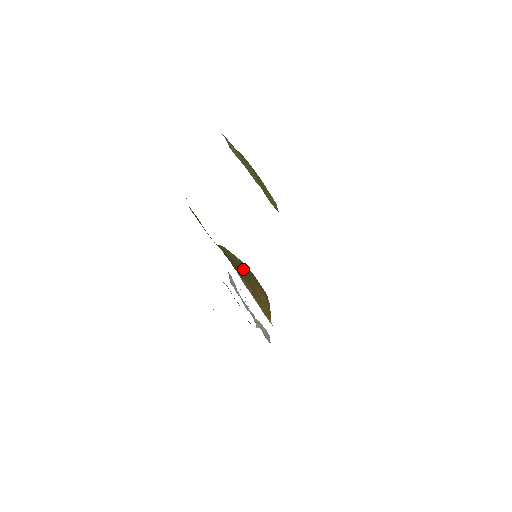
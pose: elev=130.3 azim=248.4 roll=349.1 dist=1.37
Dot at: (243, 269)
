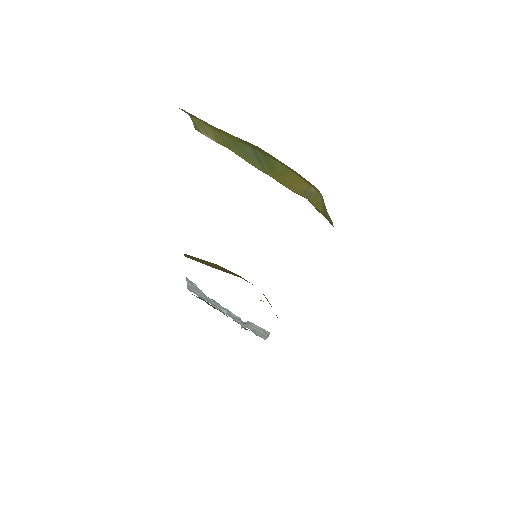
Dot at: (235, 275)
